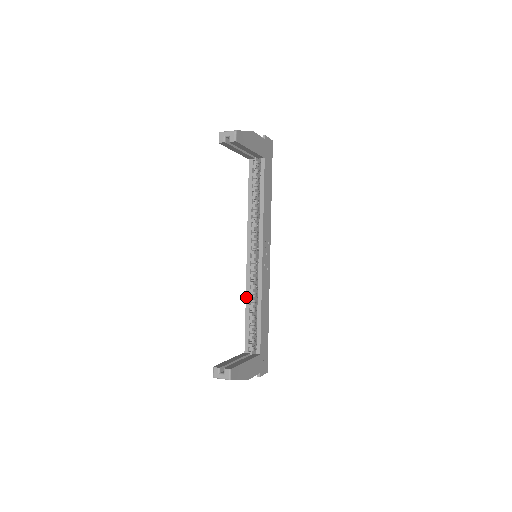
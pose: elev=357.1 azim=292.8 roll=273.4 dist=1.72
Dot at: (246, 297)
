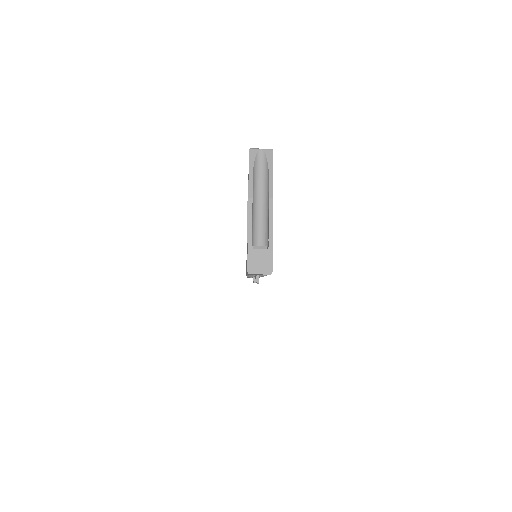
Dot at: occluded
